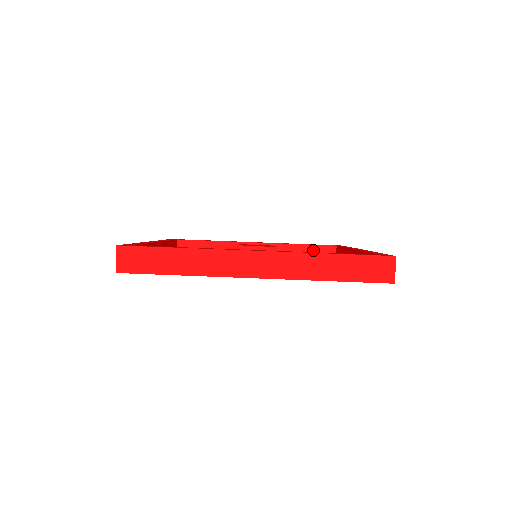
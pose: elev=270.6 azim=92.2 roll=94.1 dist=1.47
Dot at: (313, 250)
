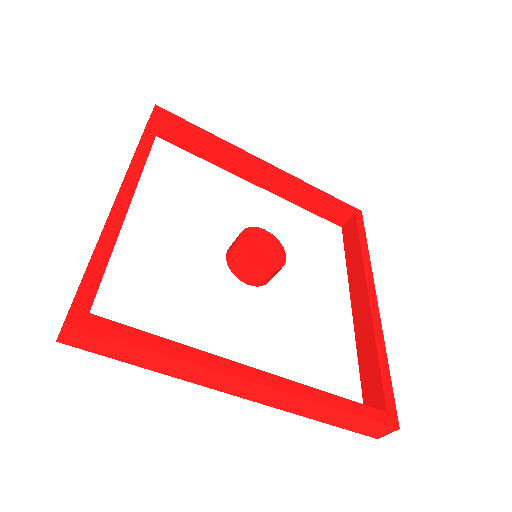
Dot at: (327, 206)
